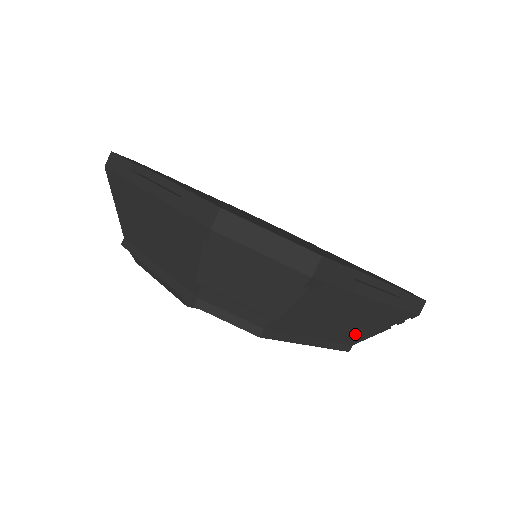
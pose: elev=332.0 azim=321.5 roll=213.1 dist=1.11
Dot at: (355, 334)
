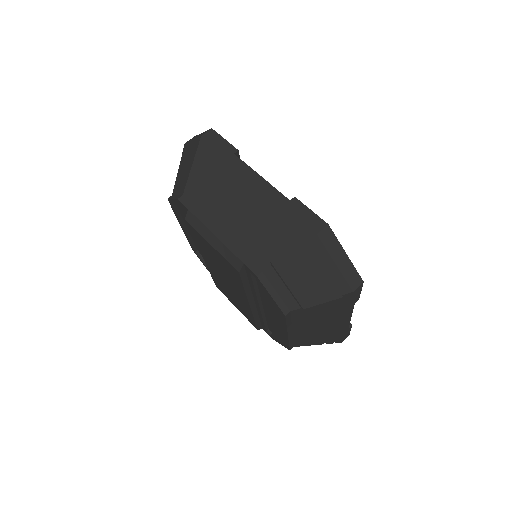
Dot at: (307, 339)
